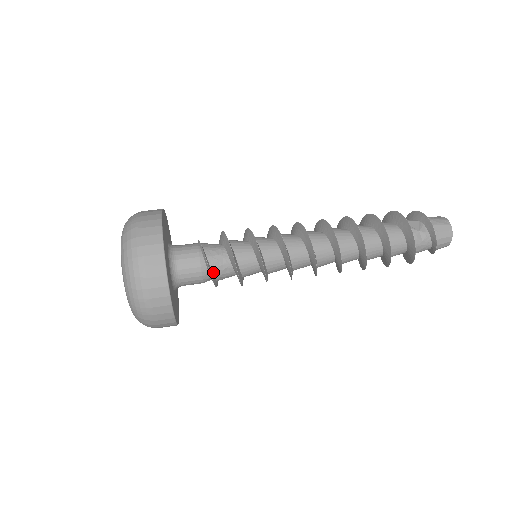
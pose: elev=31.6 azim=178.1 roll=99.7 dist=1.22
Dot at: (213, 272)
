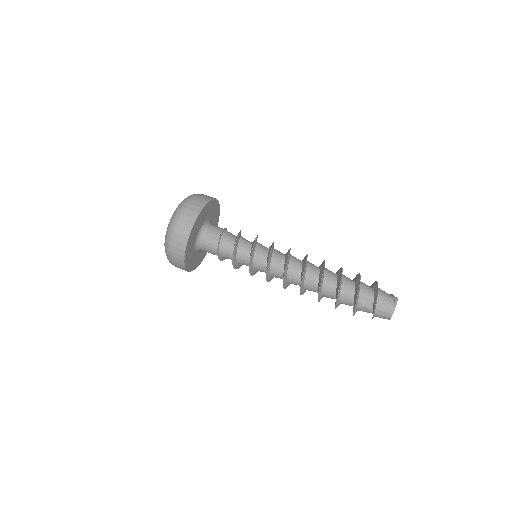
Dot at: (222, 257)
